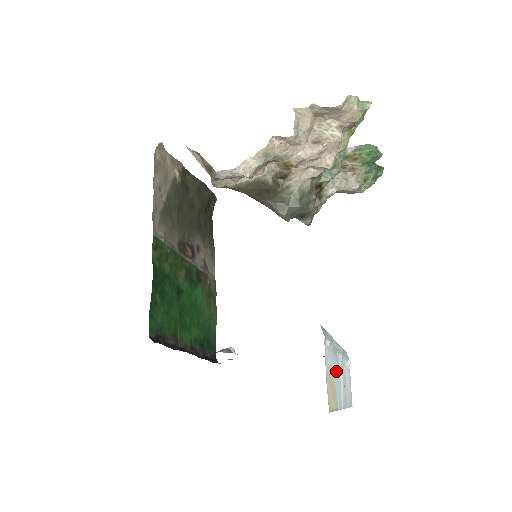
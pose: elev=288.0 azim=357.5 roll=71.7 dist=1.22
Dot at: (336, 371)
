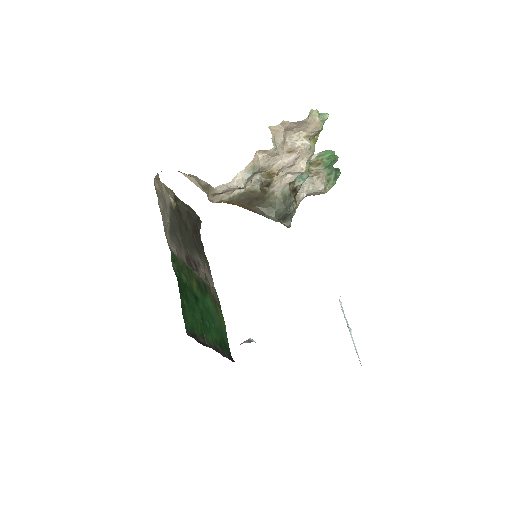
Dot at: occluded
